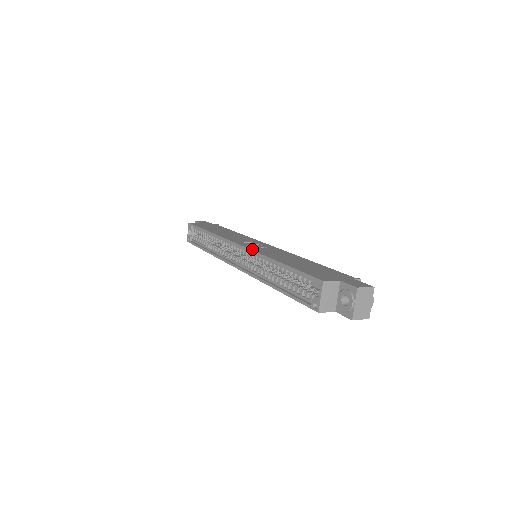
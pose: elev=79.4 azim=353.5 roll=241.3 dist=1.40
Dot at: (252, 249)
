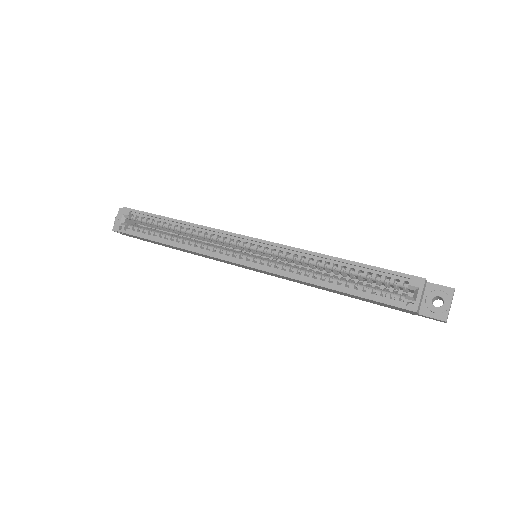
Dot at: (280, 244)
